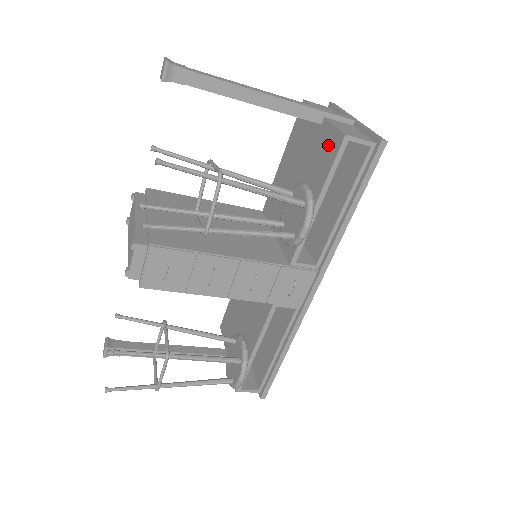
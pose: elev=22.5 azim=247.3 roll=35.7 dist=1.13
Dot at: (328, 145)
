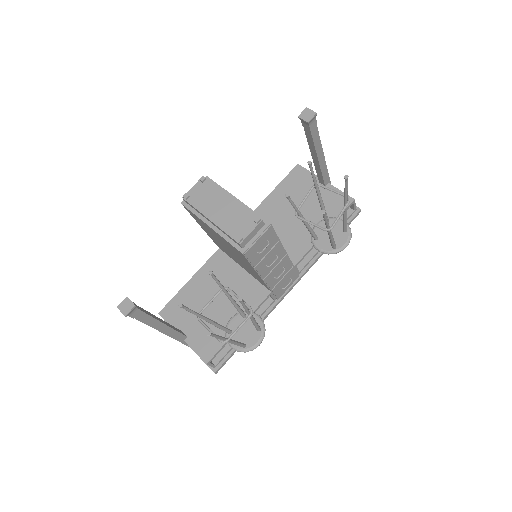
Dot at: (336, 200)
